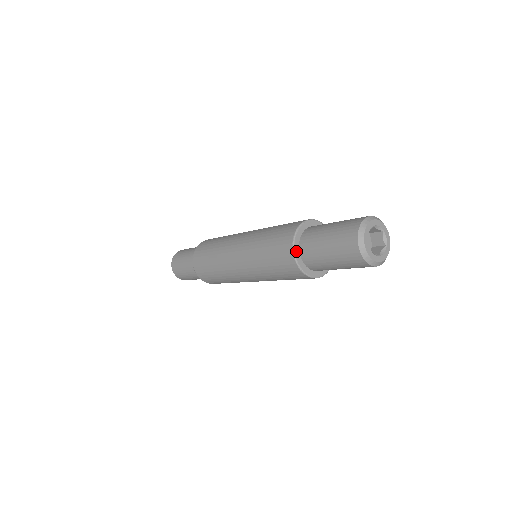
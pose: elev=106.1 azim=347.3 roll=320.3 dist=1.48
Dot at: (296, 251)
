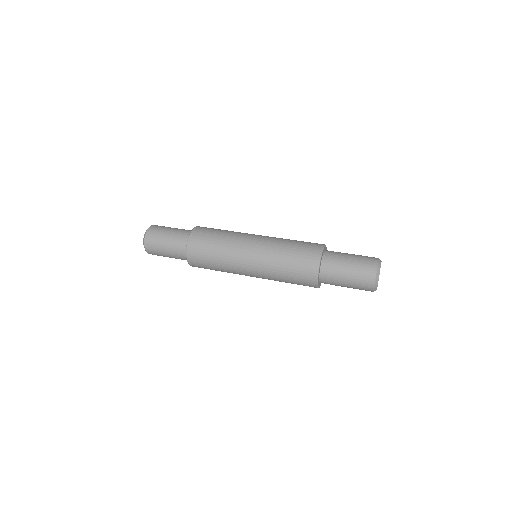
Dot at: (320, 267)
